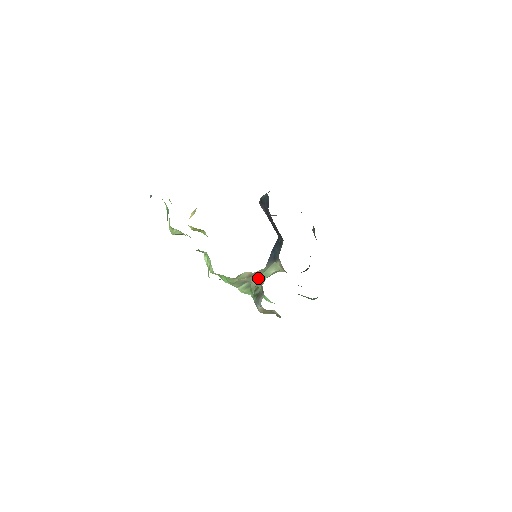
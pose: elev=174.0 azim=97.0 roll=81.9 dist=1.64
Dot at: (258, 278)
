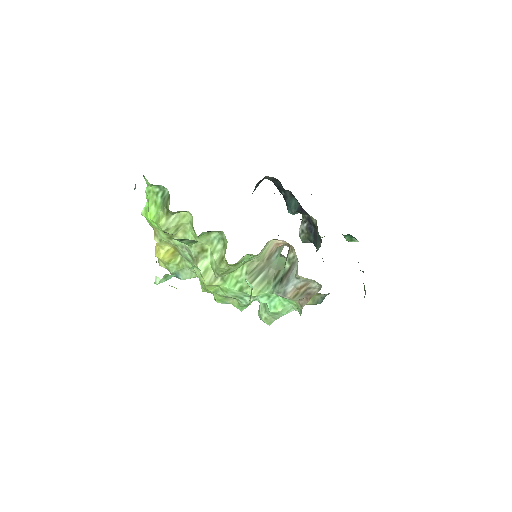
Dot at: (276, 262)
